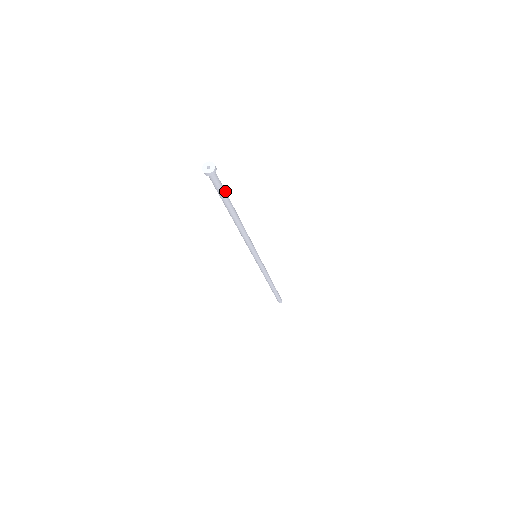
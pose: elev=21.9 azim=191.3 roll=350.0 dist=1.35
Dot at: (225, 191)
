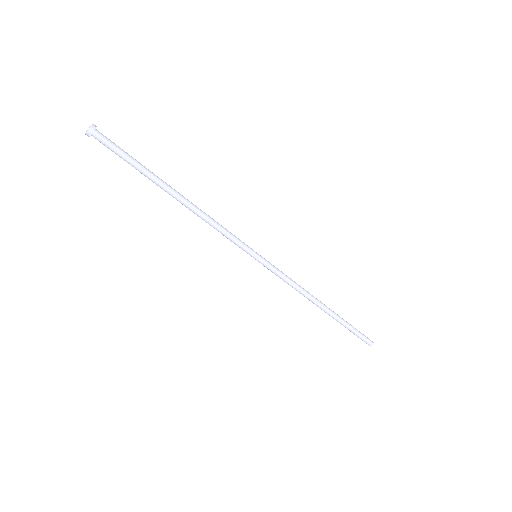
Dot at: (131, 159)
